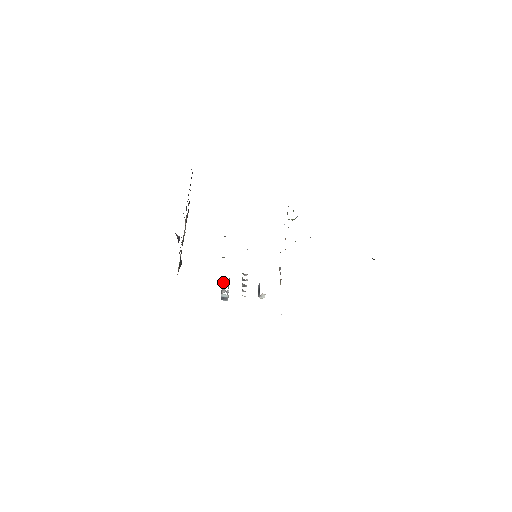
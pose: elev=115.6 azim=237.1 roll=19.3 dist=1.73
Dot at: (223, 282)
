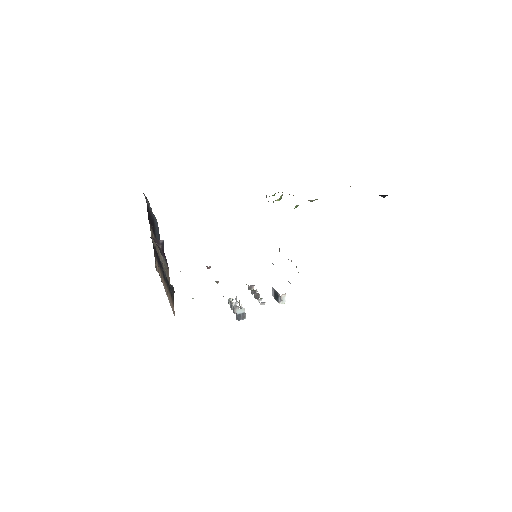
Dot at: (230, 303)
